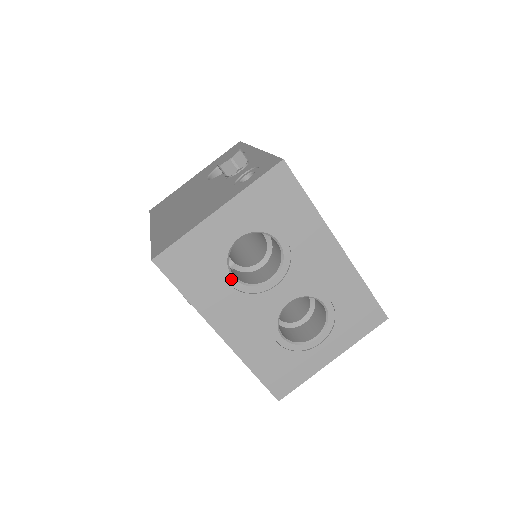
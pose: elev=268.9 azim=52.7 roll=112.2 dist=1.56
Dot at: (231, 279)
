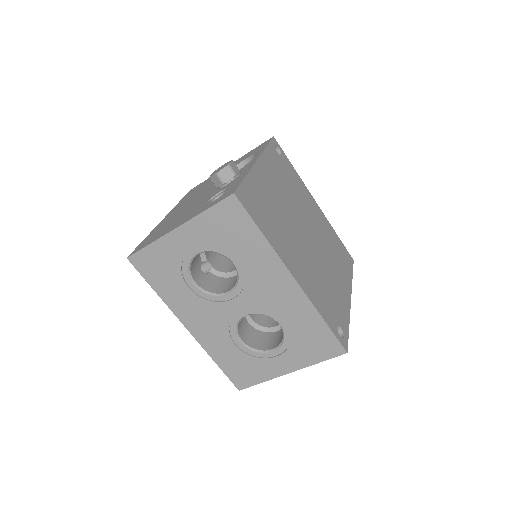
Dot at: (192, 285)
